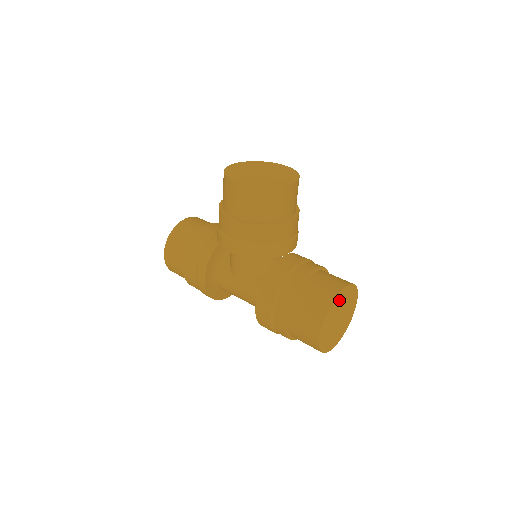
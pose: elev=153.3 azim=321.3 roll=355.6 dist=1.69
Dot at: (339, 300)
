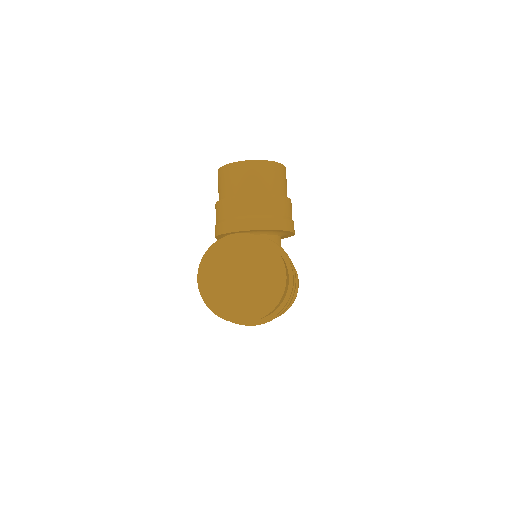
Dot at: (231, 247)
